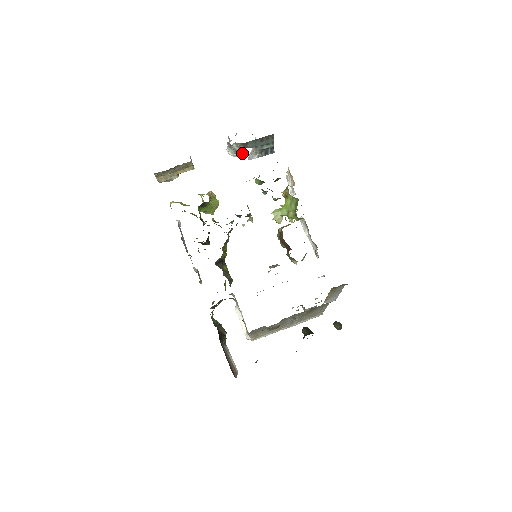
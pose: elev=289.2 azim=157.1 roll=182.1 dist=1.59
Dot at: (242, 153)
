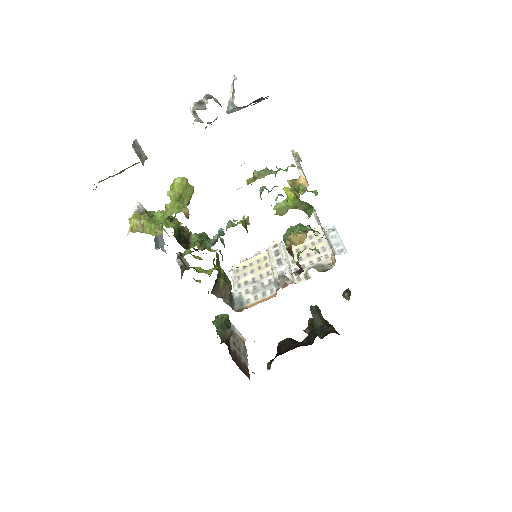
Dot at: occluded
